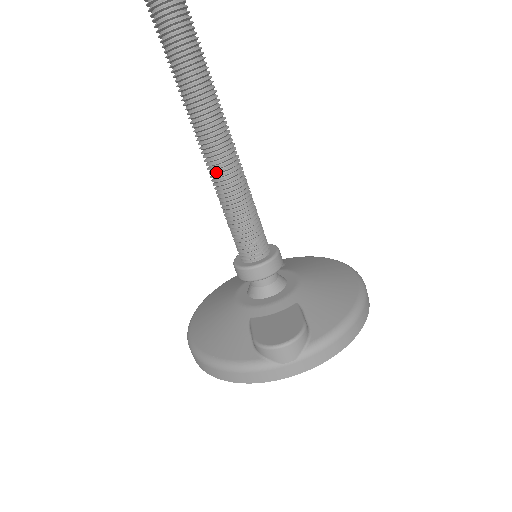
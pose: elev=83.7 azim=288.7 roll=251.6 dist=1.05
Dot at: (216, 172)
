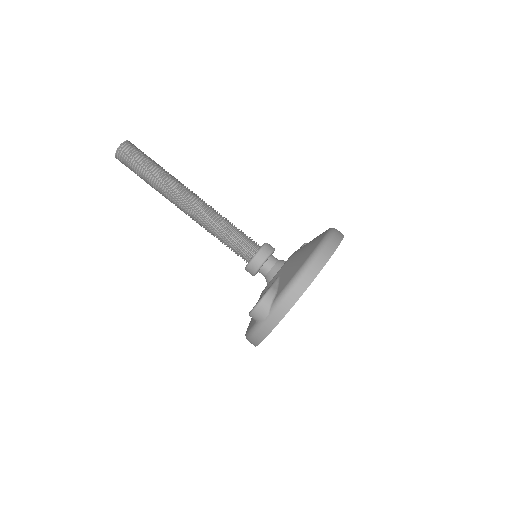
Dot at: (196, 221)
